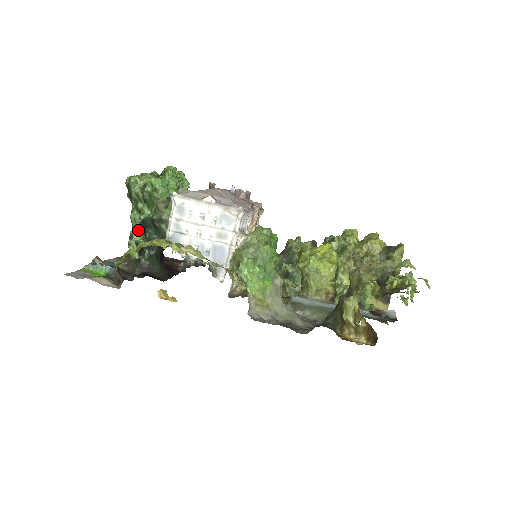
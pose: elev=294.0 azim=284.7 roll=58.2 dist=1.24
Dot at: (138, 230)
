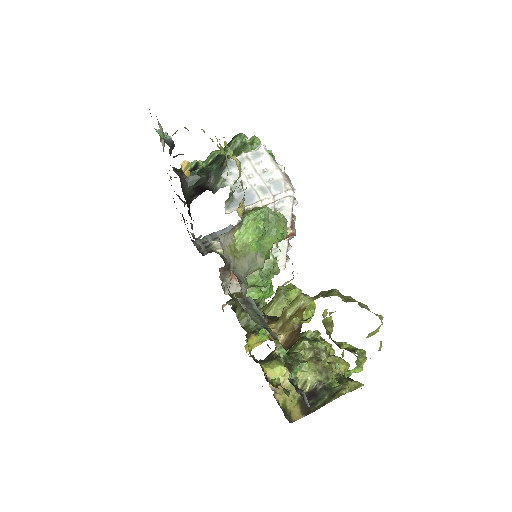
Dot at: (206, 163)
